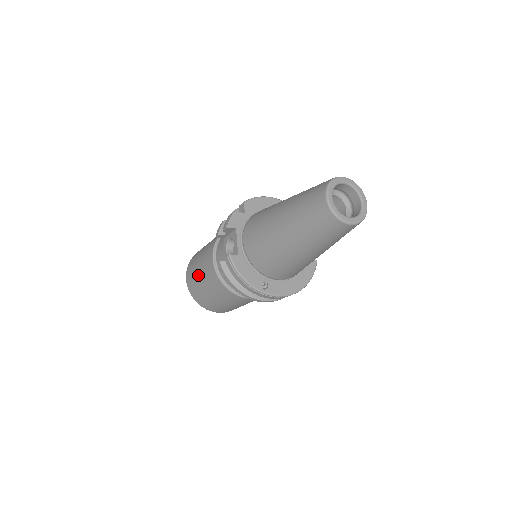
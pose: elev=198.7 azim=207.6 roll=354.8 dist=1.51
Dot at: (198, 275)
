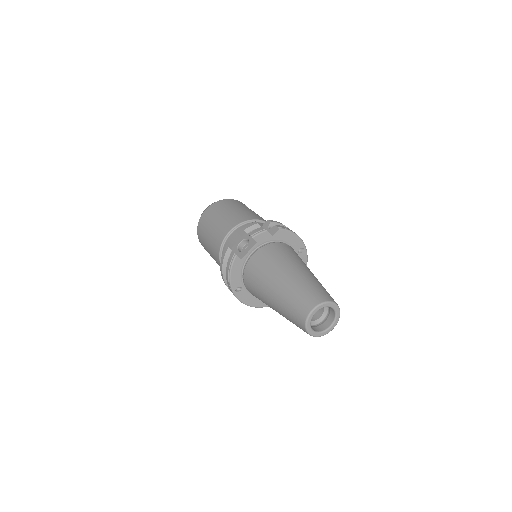
Dot at: (213, 223)
